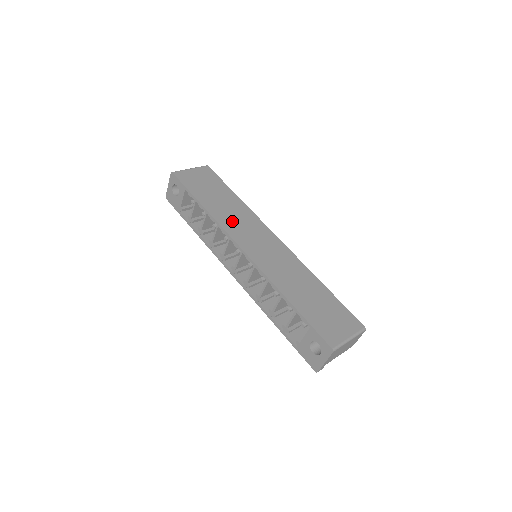
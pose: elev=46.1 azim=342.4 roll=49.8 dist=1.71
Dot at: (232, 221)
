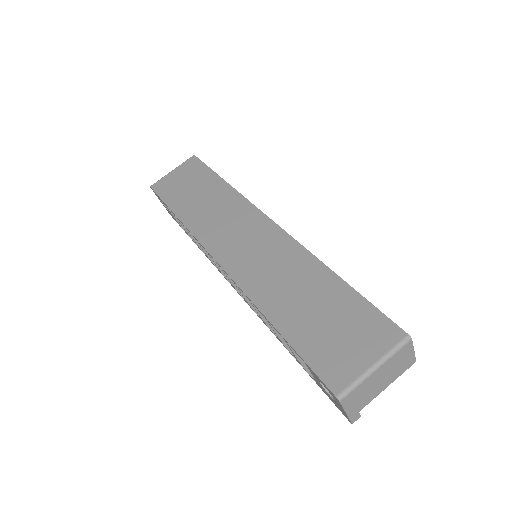
Dot at: (210, 222)
